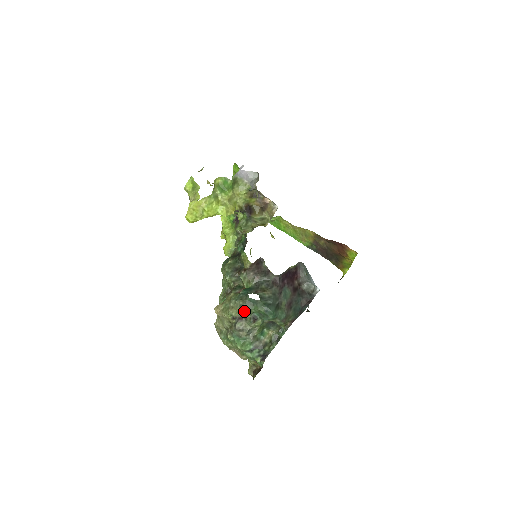
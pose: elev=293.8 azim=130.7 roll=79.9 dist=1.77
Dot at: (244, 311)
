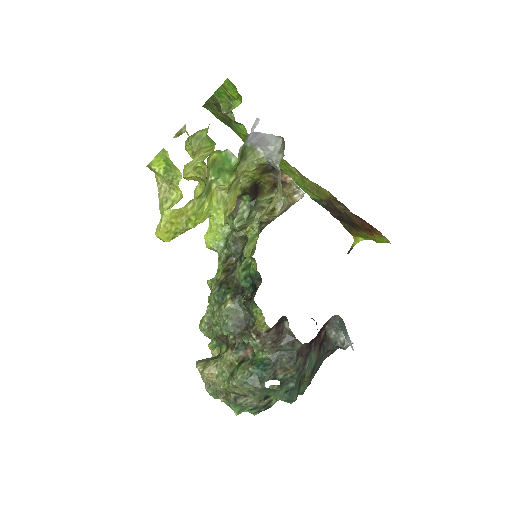
Dot at: (255, 398)
